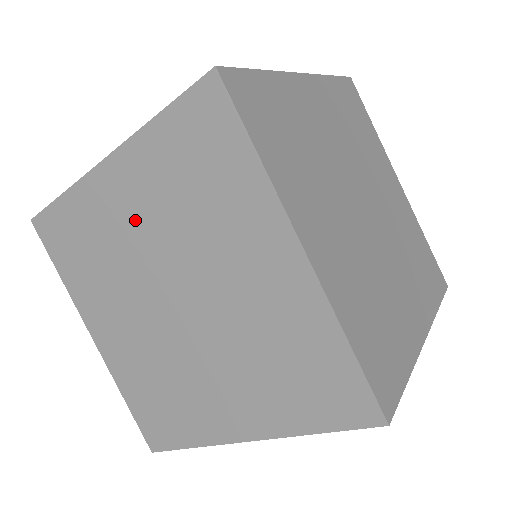
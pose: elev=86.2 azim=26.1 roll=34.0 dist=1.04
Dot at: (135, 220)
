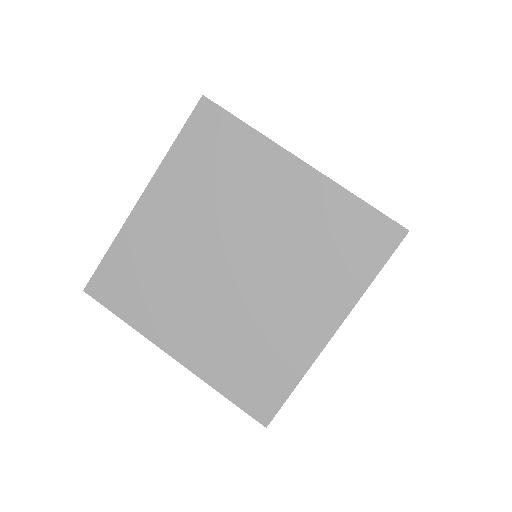
Dot at: (180, 223)
